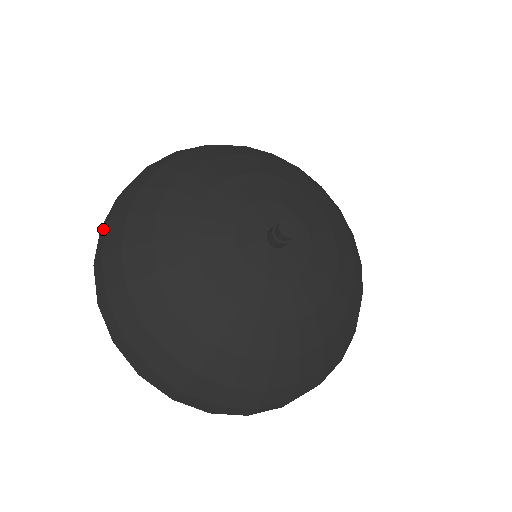
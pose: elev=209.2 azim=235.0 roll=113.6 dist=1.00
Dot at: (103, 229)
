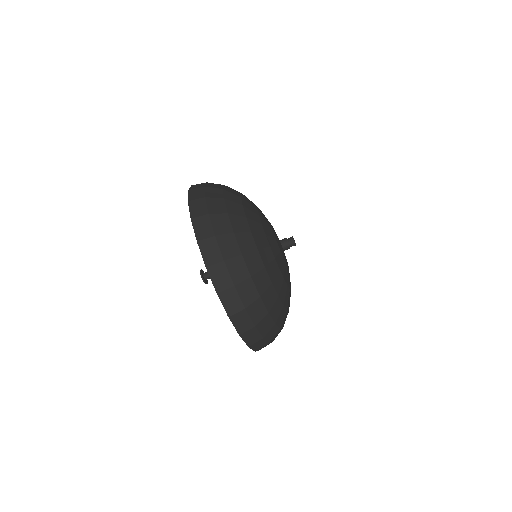
Dot at: (199, 184)
